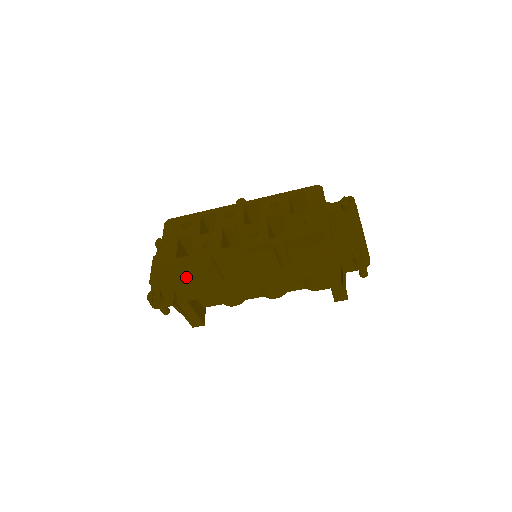
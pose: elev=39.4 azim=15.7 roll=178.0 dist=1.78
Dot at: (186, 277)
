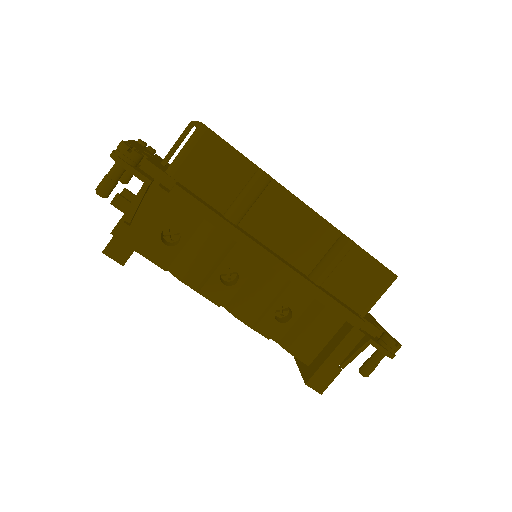
Dot at: (202, 174)
